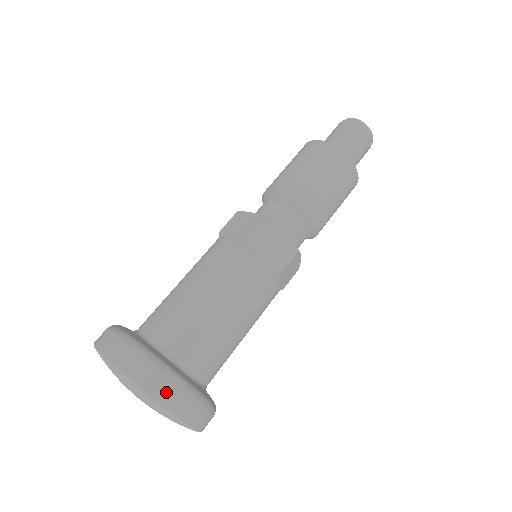
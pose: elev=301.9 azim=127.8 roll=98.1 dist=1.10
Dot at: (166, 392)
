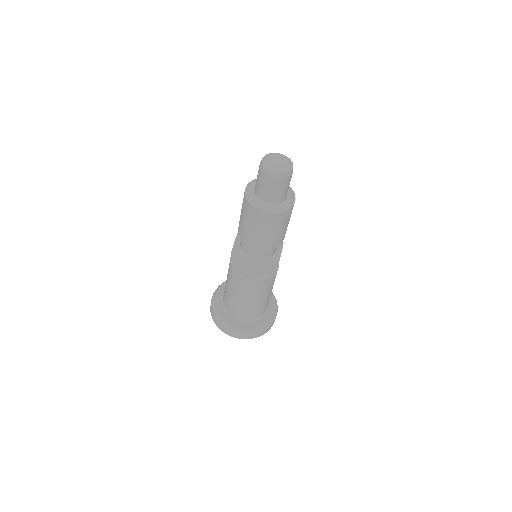
Dot at: (255, 336)
